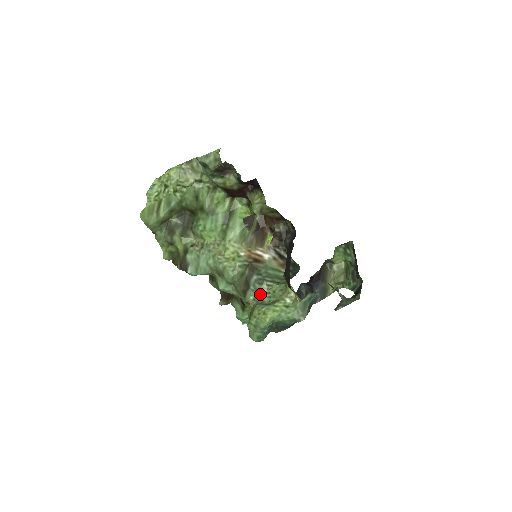
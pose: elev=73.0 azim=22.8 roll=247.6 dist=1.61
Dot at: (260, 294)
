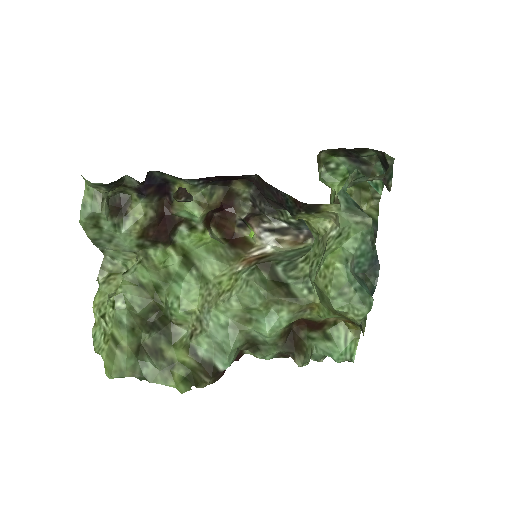
Dot at: (307, 277)
